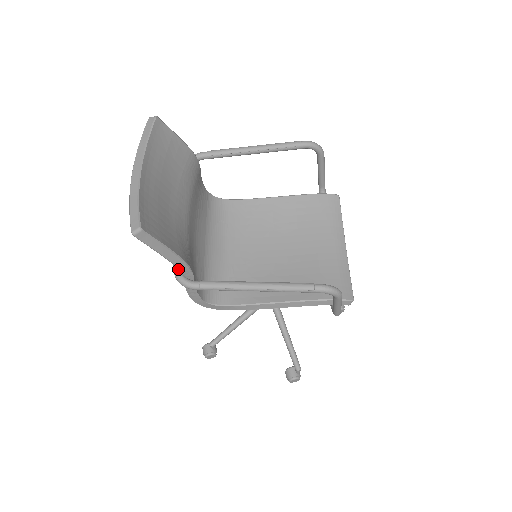
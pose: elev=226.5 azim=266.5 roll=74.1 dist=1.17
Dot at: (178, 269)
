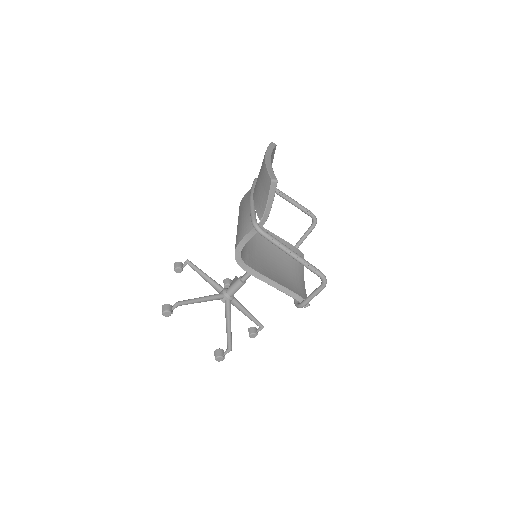
Dot at: (261, 218)
